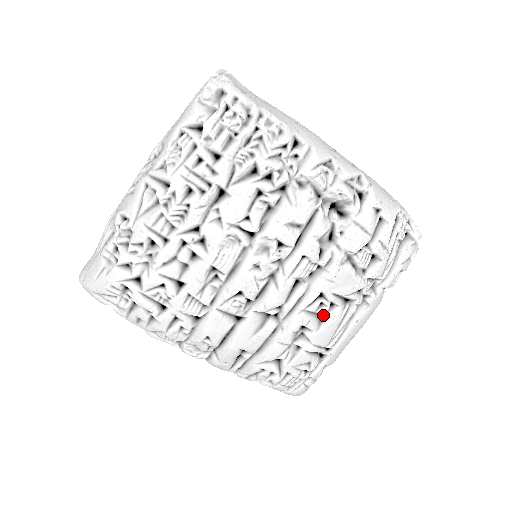
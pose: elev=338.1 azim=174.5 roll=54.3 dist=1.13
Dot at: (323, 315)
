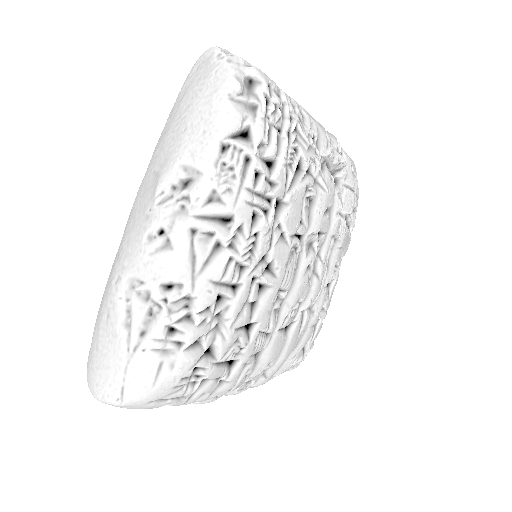
Dot at: occluded
